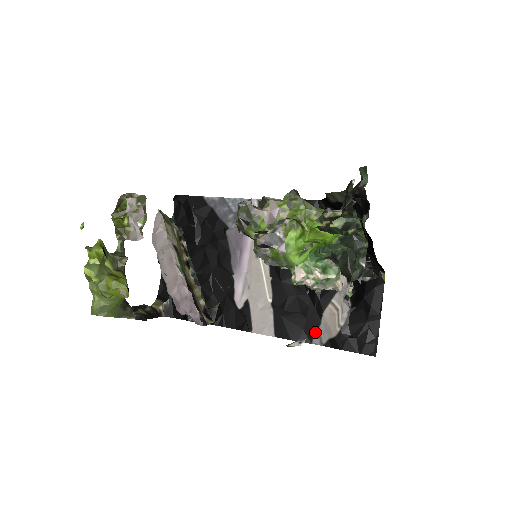
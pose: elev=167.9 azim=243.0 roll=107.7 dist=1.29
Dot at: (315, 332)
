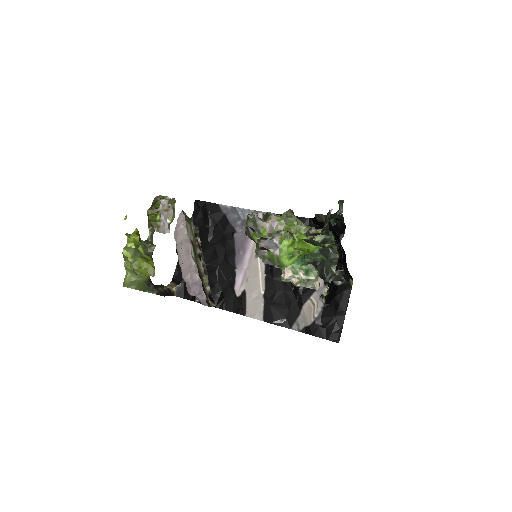
Dot at: (295, 320)
